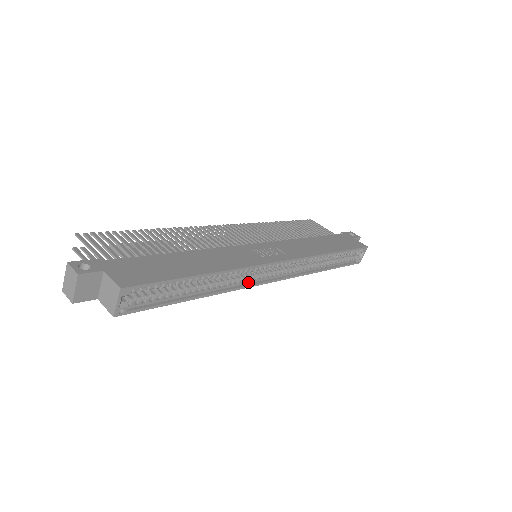
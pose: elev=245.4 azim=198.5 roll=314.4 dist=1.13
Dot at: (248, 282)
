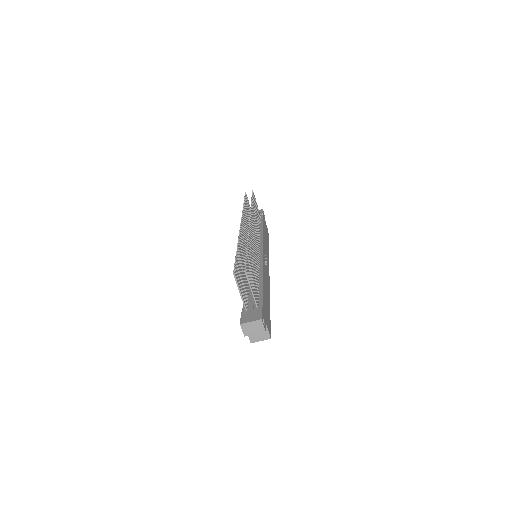
Dot at: occluded
